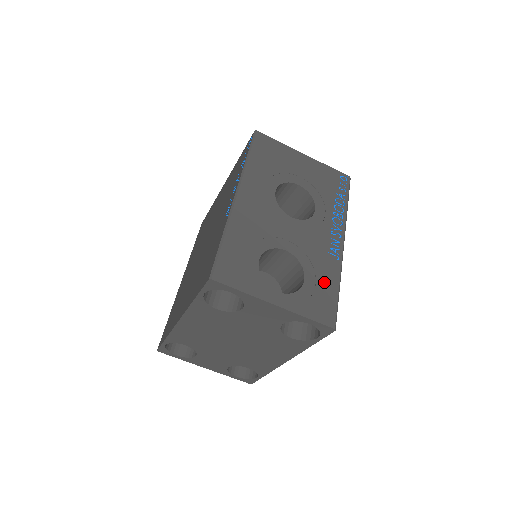
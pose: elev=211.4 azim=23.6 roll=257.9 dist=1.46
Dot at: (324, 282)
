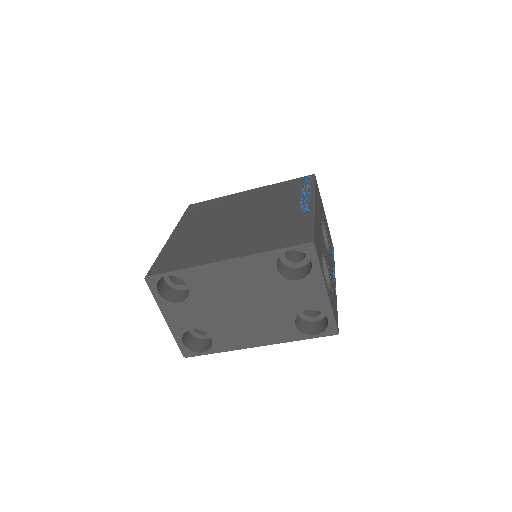
Dot at: occluded
